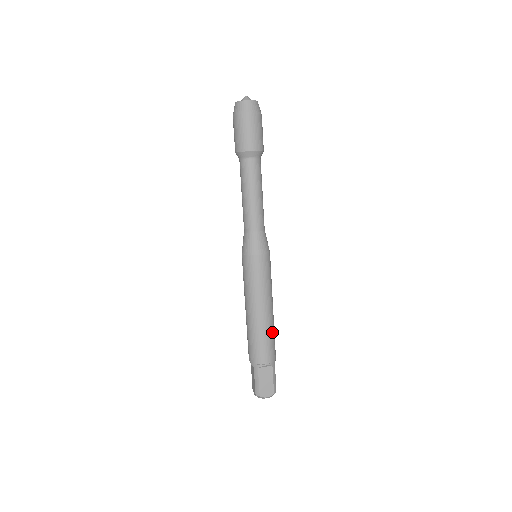
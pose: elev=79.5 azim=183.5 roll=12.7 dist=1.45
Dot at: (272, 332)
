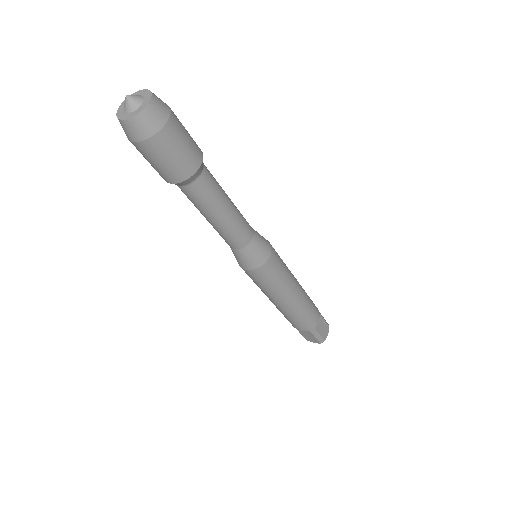
Dot at: (299, 314)
